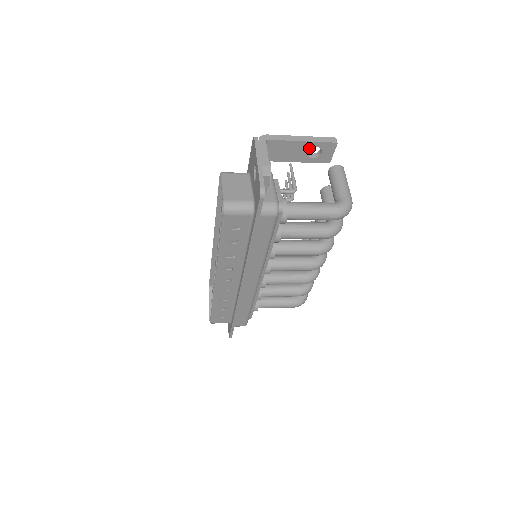
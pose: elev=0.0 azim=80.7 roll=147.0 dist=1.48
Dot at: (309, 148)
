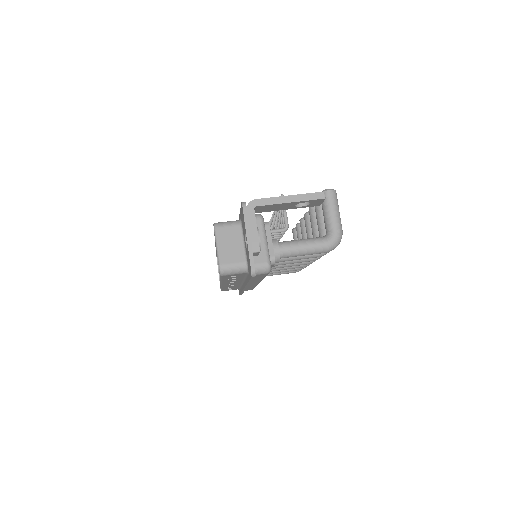
Dot at: (298, 203)
